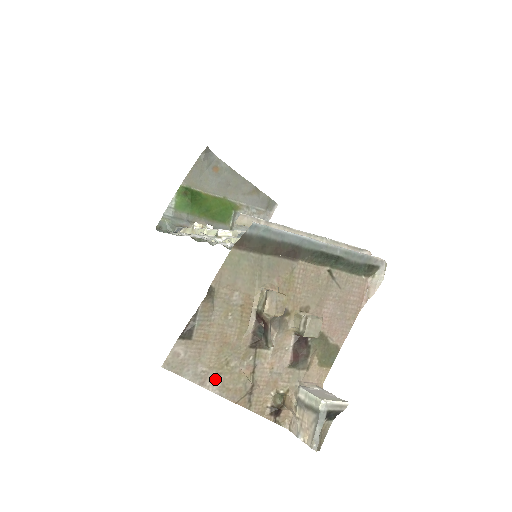
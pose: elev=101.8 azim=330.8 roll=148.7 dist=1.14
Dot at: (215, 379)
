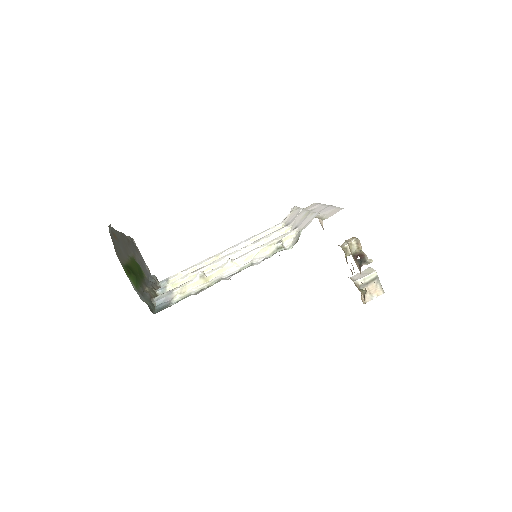
Dot at: occluded
